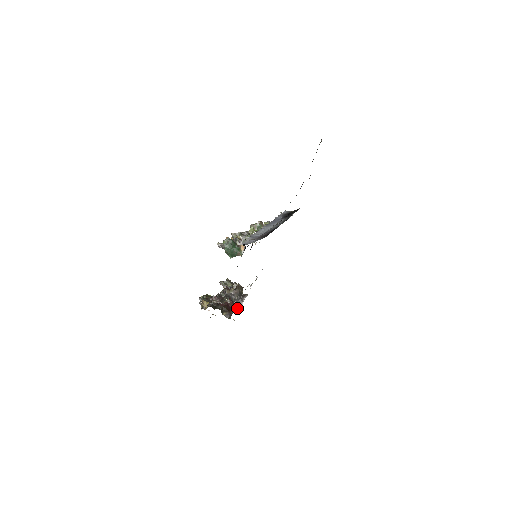
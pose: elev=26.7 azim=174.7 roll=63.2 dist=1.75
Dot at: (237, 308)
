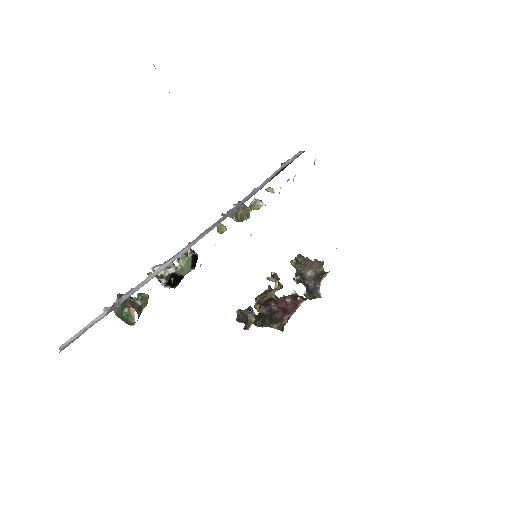
Dot at: (317, 297)
